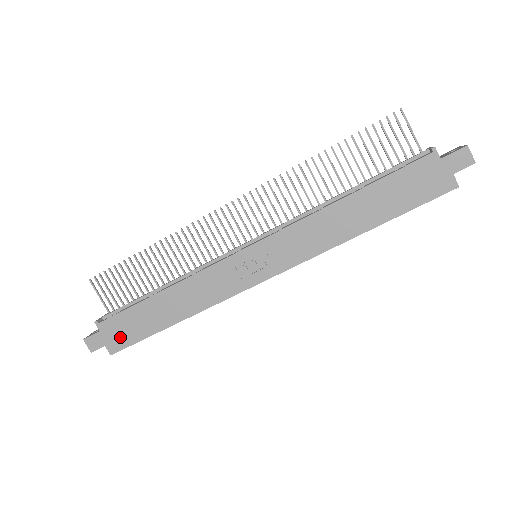
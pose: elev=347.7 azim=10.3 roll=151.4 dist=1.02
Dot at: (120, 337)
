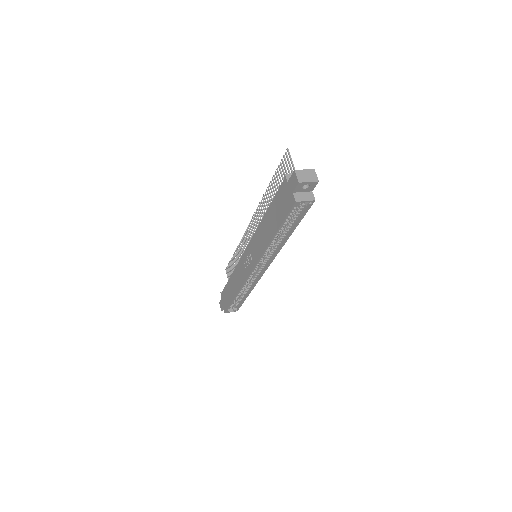
Dot at: (225, 303)
